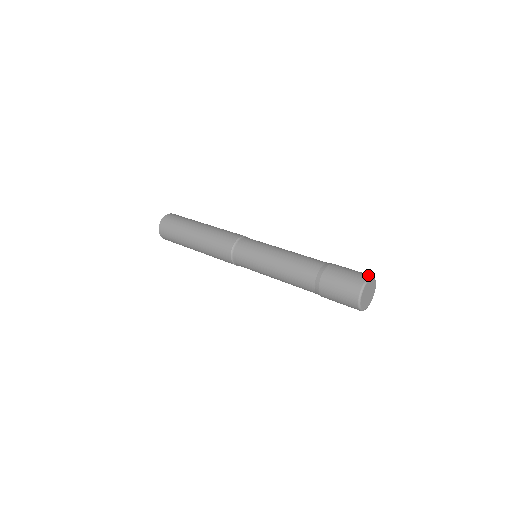
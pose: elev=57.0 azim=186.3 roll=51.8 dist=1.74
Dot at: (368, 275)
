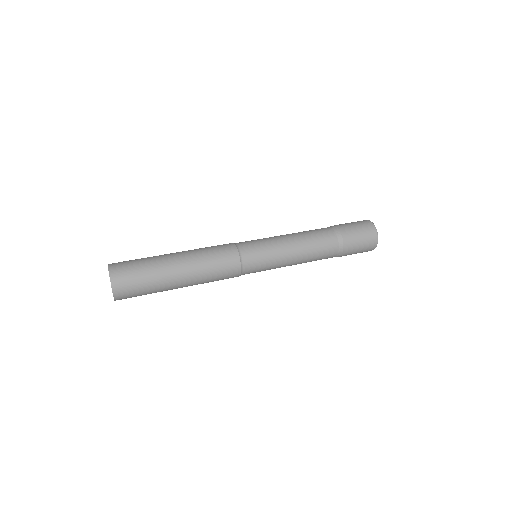
Dot at: (369, 221)
